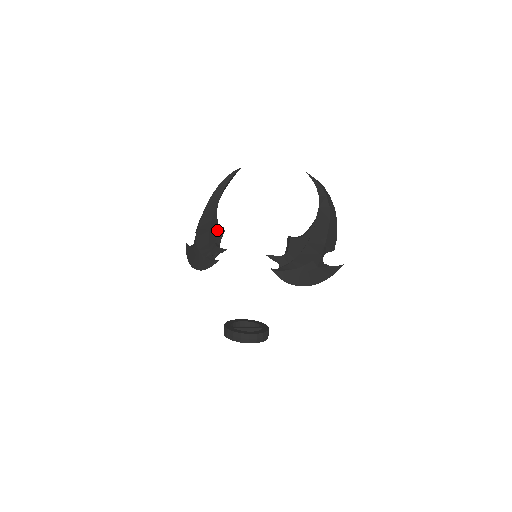
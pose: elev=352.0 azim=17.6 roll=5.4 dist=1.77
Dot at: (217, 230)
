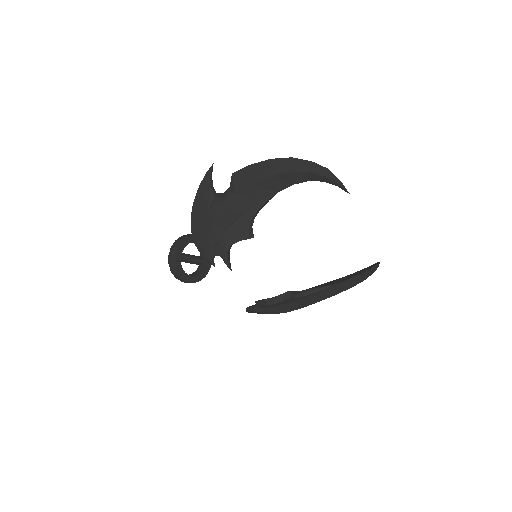
Dot at: (246, 234)
